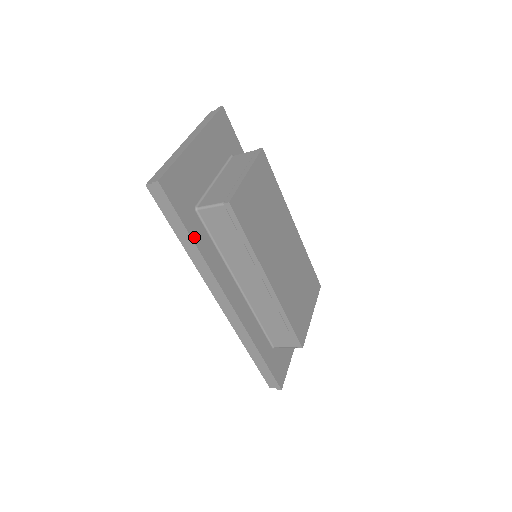
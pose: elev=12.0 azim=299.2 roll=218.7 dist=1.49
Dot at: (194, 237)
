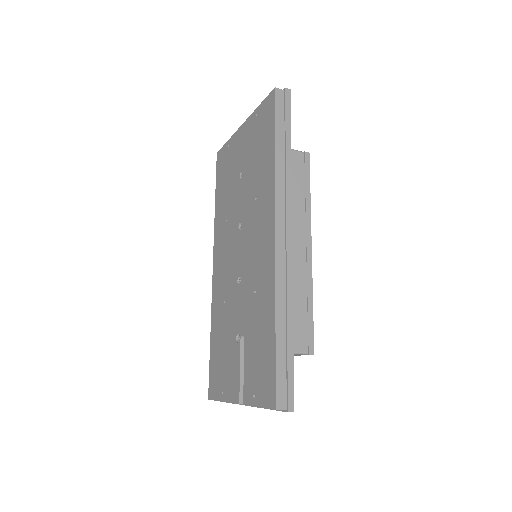
Dot at: (289, 150)
